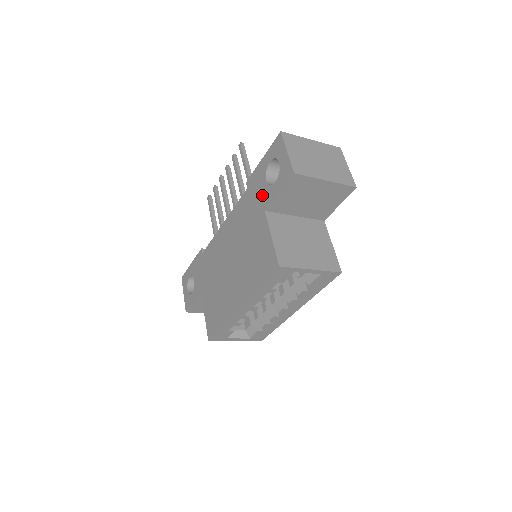
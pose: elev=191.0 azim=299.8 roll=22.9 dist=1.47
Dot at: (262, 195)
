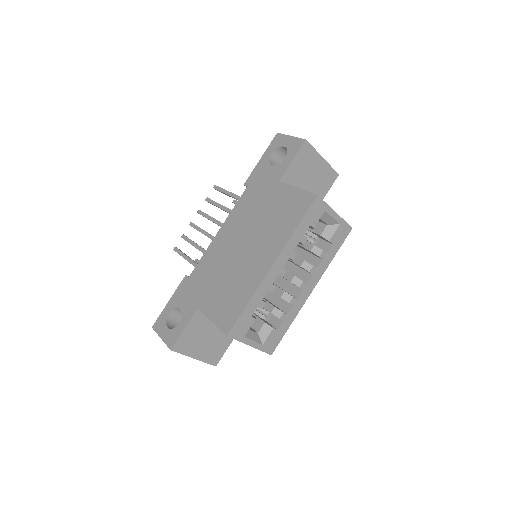
Dot at: (271, 175)
